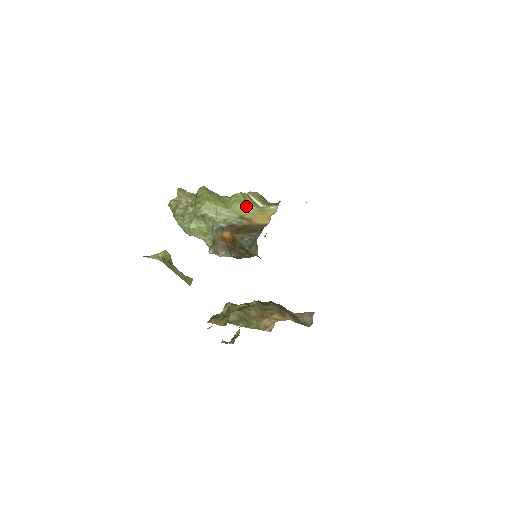
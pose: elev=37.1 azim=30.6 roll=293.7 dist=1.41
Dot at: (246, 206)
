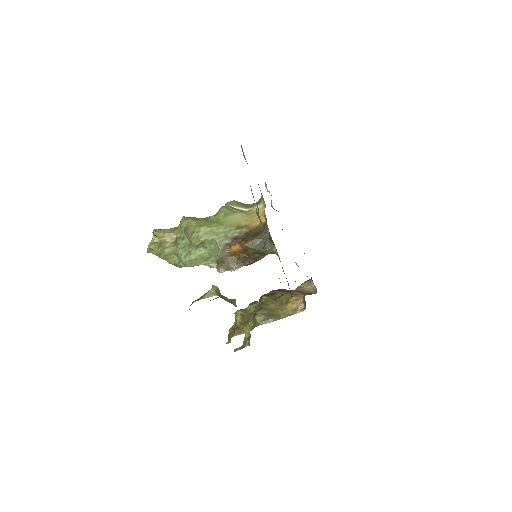
Dot at: (236, 216)
